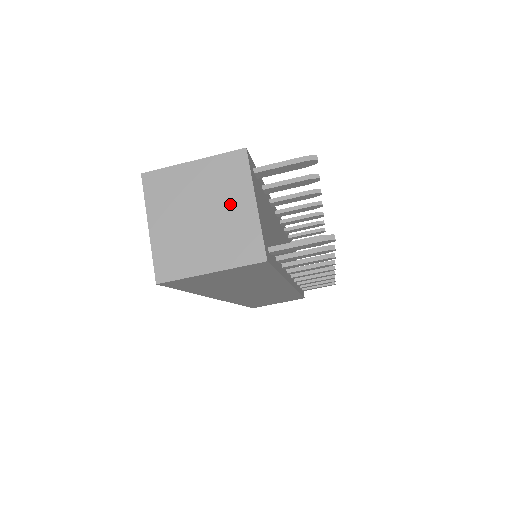
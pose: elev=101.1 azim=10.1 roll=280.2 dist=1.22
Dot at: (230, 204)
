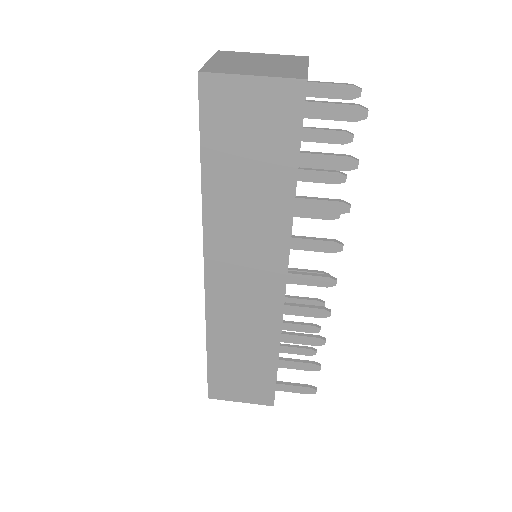
Dot at: (285, 64)
